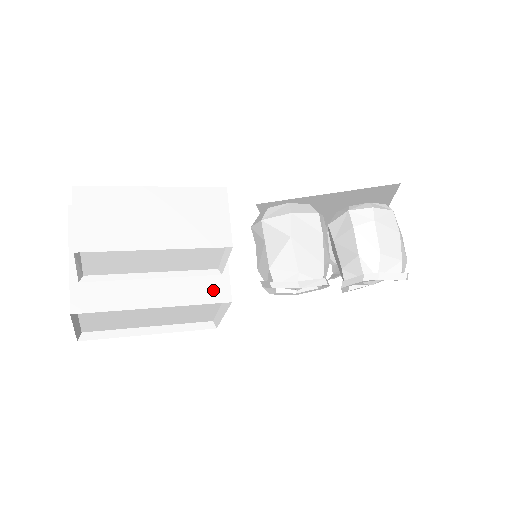
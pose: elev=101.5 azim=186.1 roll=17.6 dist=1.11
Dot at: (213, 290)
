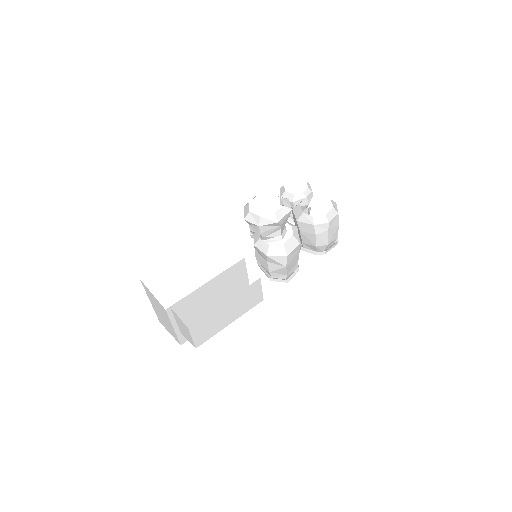
Dot at: occluded
